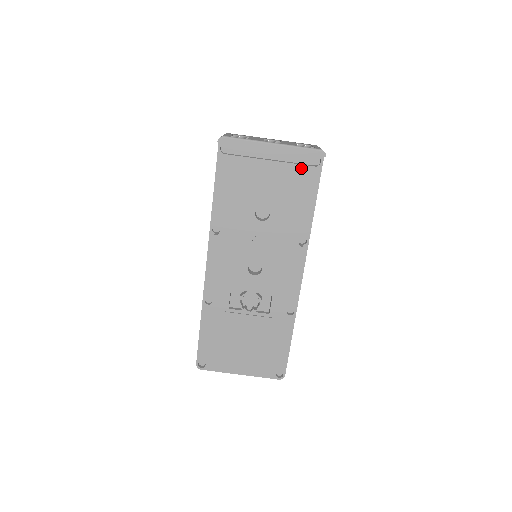
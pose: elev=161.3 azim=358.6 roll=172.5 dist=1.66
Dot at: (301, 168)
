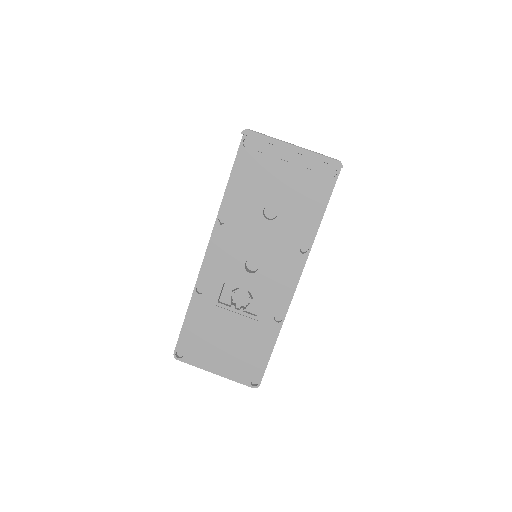
Dot at: (316, 175)
